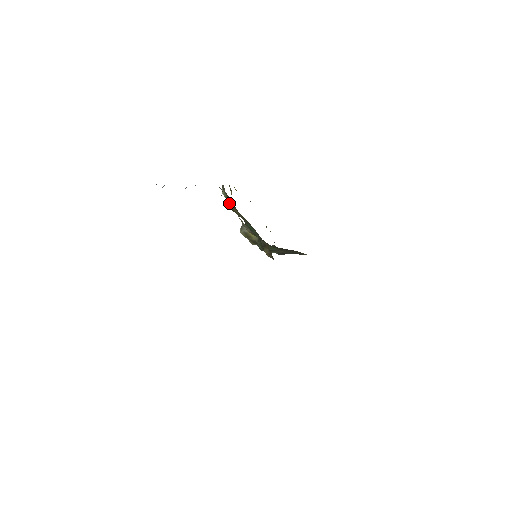
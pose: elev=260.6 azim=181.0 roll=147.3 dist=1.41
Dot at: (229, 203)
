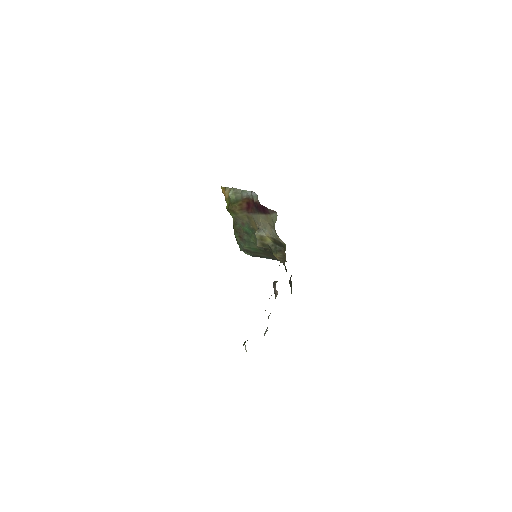
Dot at: (236, 205)
